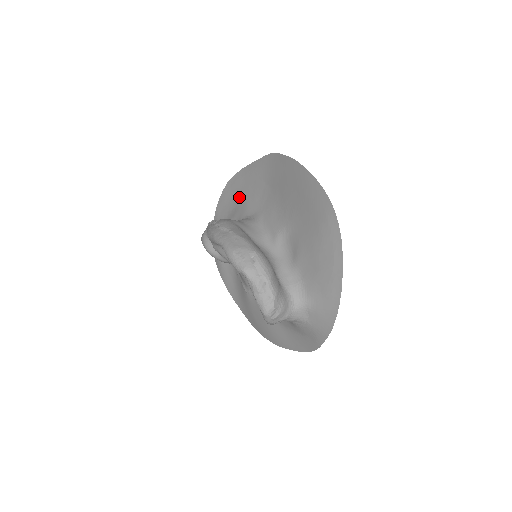
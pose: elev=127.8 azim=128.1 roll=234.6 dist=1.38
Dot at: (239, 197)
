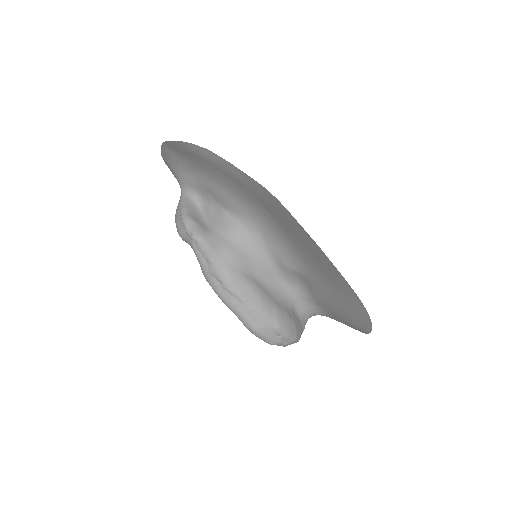
Dot at: (209, 172)
